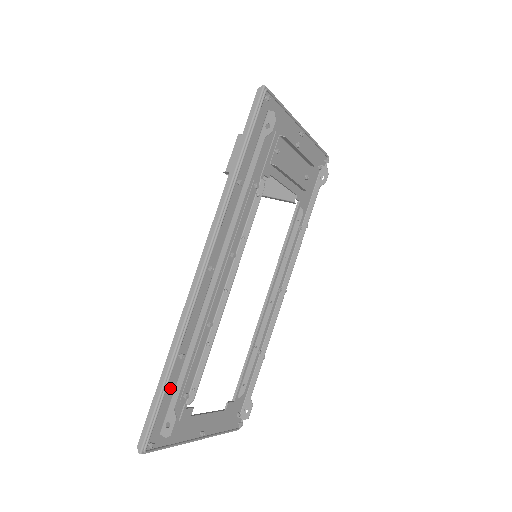
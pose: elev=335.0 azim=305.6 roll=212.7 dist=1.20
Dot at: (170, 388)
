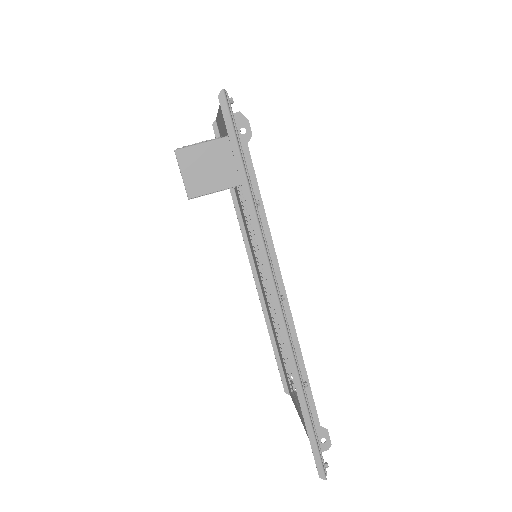
Dot at: occluded
